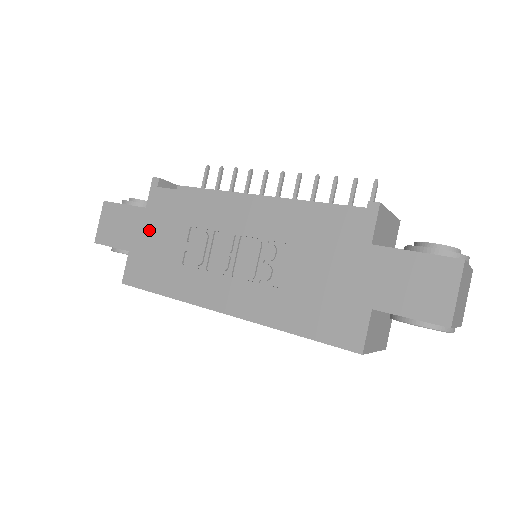
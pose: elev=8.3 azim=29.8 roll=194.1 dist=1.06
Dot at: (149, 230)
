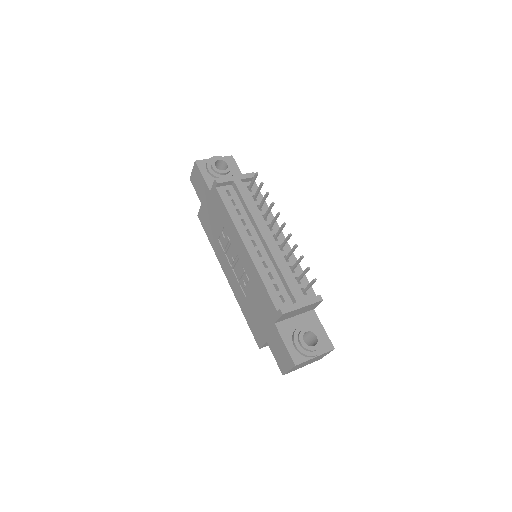
Dot at: (210, 205)
